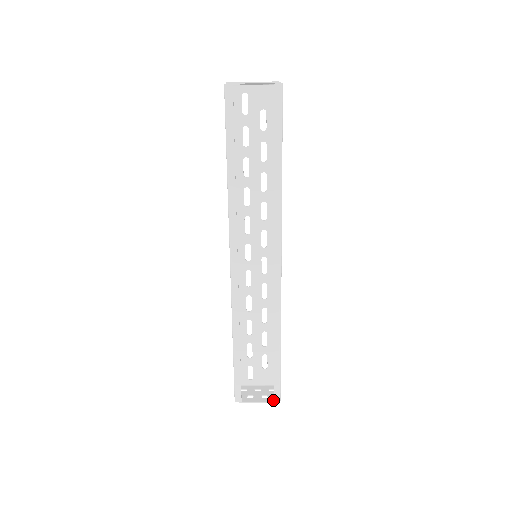
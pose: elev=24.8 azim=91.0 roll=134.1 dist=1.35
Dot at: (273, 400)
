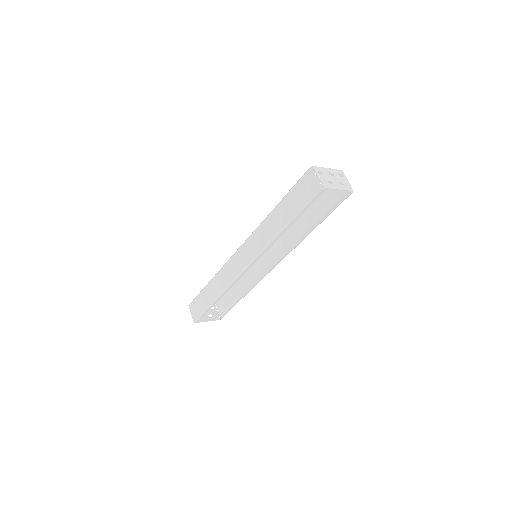
Dot at: (217, 319)
